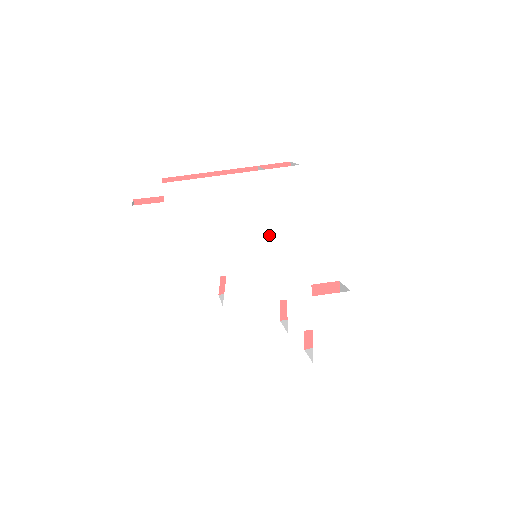
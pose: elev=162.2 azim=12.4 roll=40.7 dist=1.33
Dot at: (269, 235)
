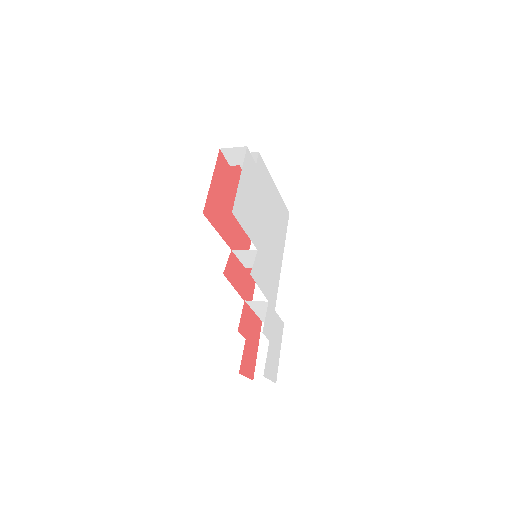
Dot at: (274, 242)
